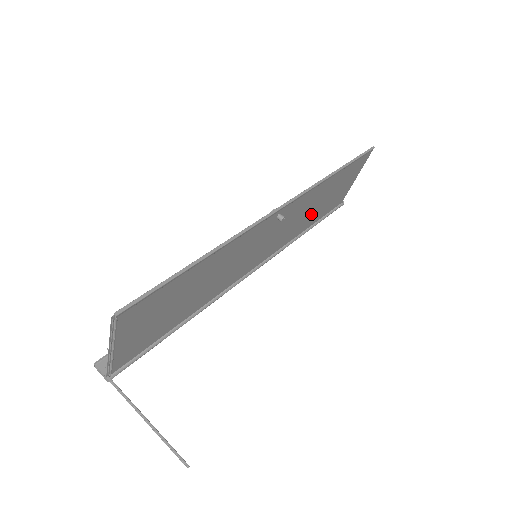
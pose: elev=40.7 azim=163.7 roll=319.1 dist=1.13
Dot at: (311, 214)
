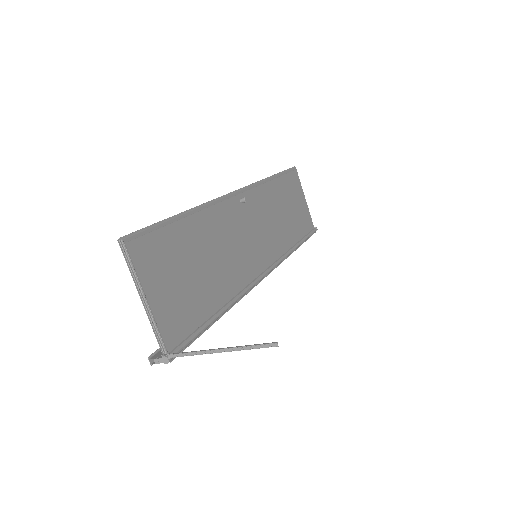
Dot at: (284, 224)
